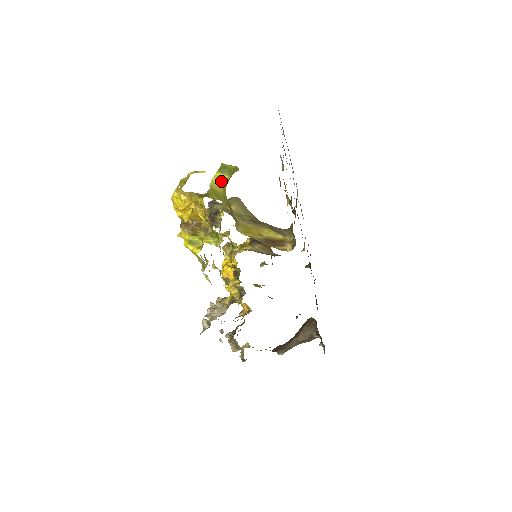
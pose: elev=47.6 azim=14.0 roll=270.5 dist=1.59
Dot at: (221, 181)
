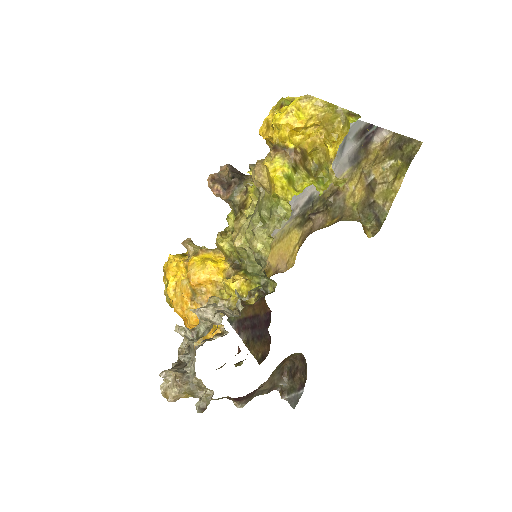
Dot at: occluded
